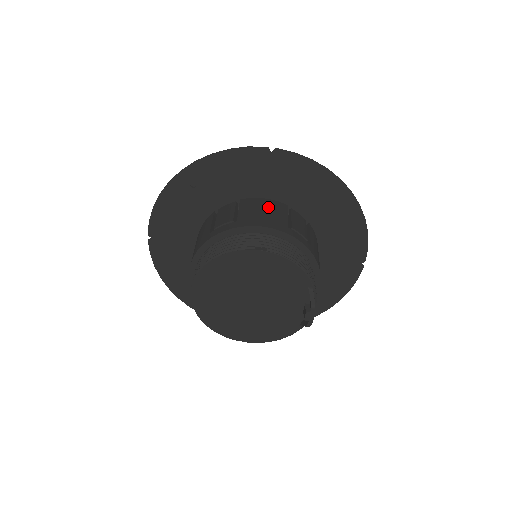
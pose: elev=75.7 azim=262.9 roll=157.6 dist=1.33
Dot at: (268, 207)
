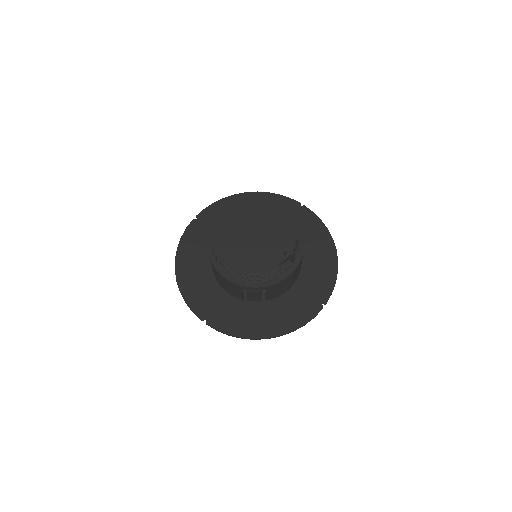
Dot at: occluded
